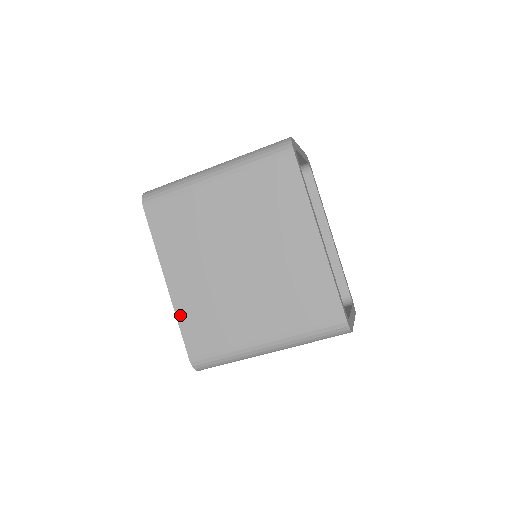
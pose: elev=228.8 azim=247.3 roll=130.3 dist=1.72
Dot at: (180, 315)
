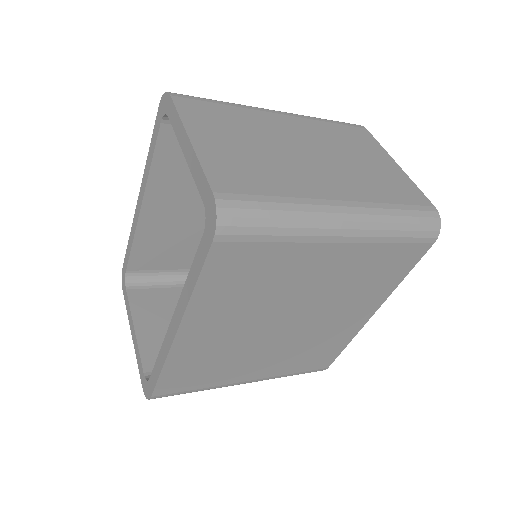
Dot at: (171, 364)
